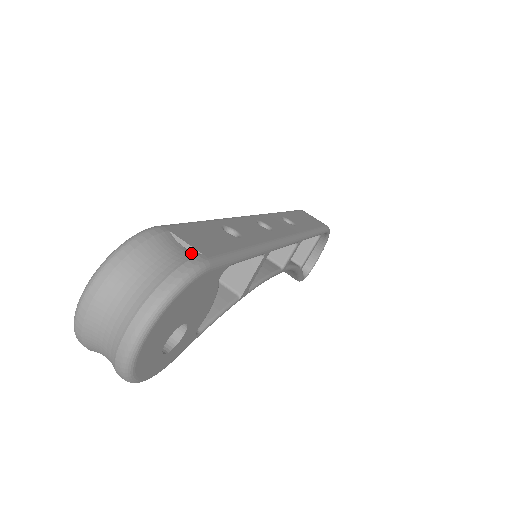
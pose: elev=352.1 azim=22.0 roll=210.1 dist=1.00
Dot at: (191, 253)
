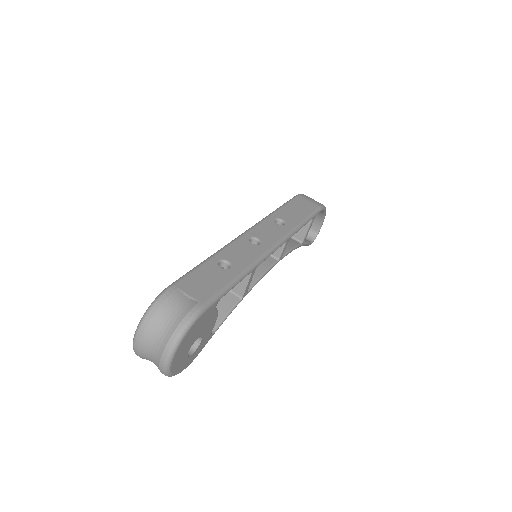
Dot at: (192, 303)
